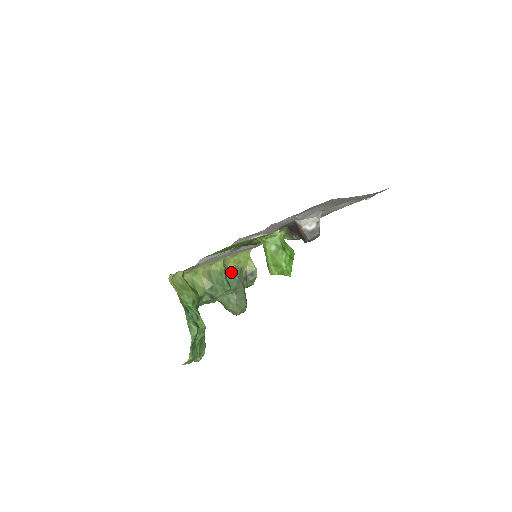
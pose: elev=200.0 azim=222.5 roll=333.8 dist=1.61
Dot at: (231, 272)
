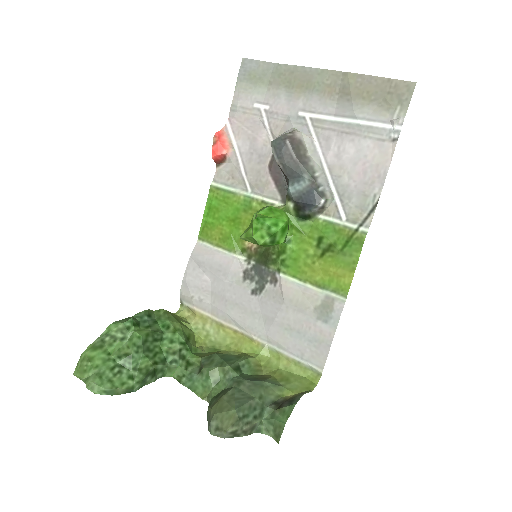
Dot at: (260, 376)
